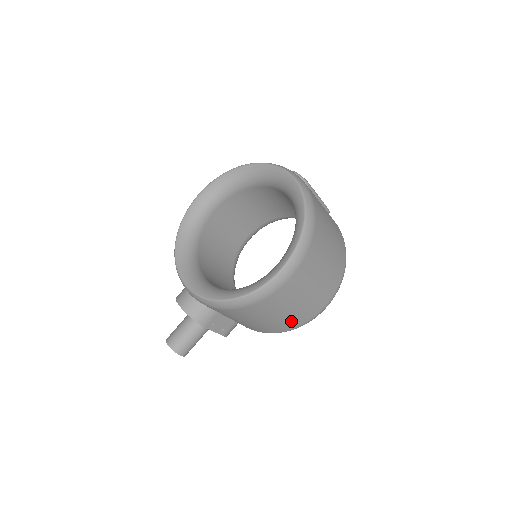
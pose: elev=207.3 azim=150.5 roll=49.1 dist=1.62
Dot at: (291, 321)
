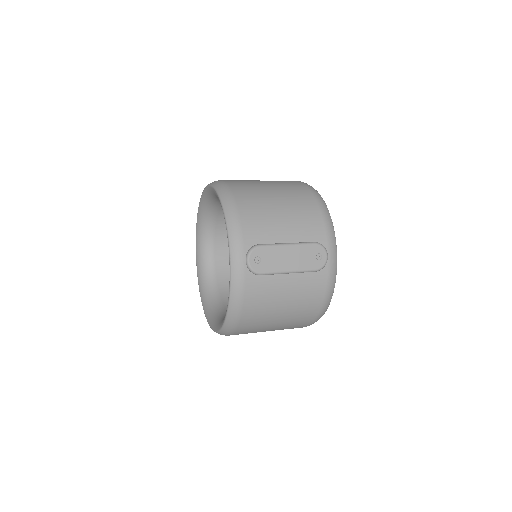
Dot at: occluded
